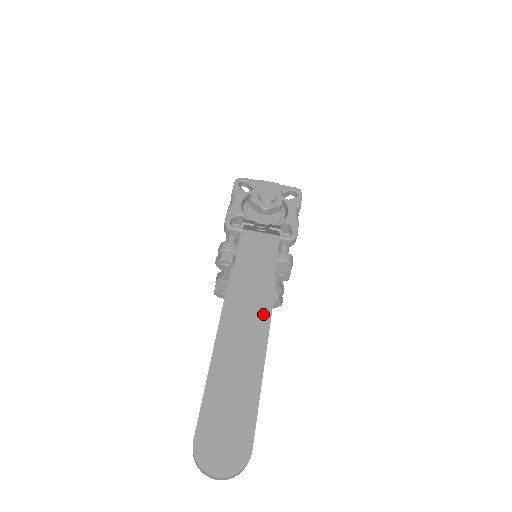
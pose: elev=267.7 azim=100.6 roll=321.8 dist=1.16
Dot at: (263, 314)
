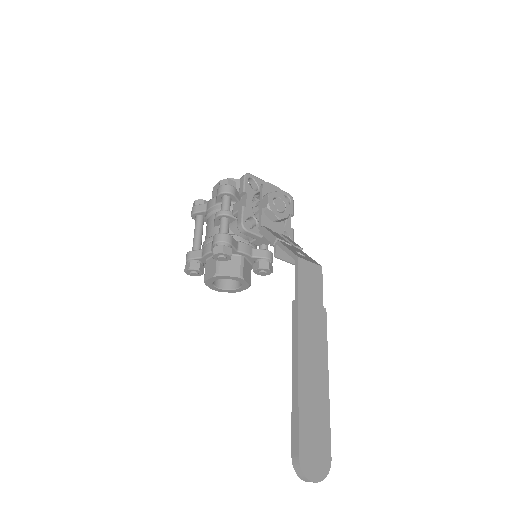
Dot at: (323, 343)
